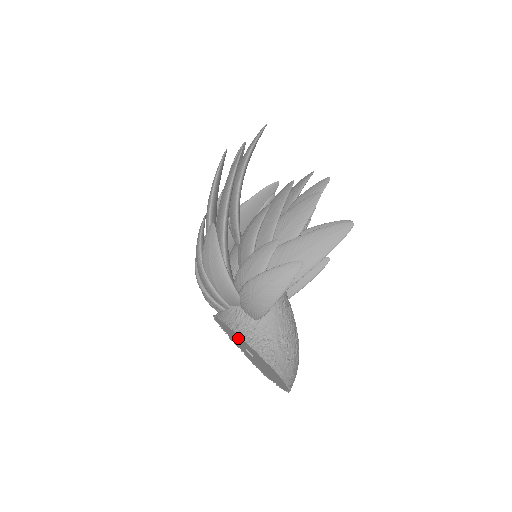
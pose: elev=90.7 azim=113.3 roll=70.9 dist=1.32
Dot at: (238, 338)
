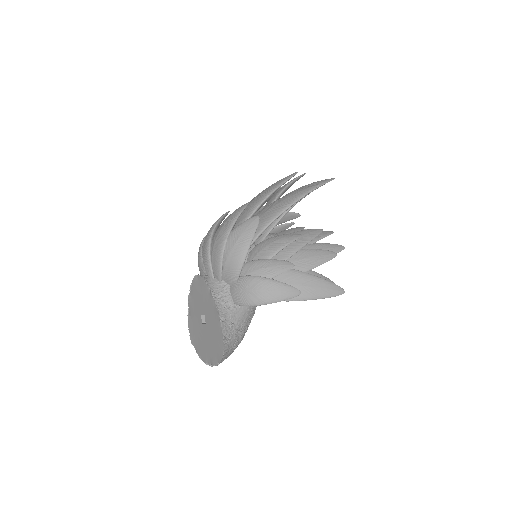
Dot at: (209, 305)
